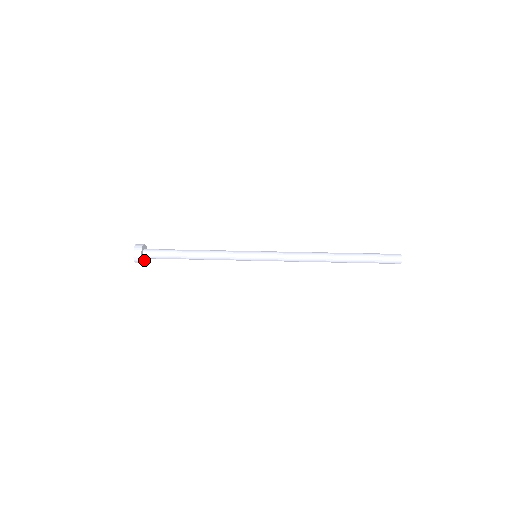
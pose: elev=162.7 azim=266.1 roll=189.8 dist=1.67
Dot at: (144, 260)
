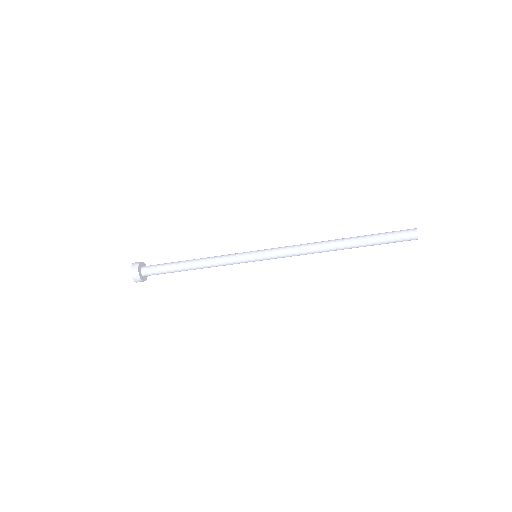
Dot at: (142, 278)
